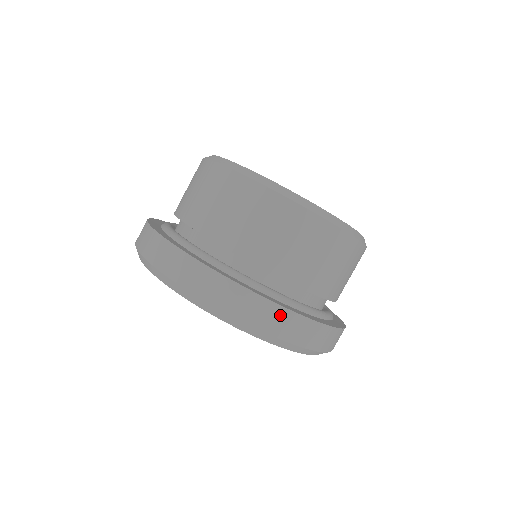
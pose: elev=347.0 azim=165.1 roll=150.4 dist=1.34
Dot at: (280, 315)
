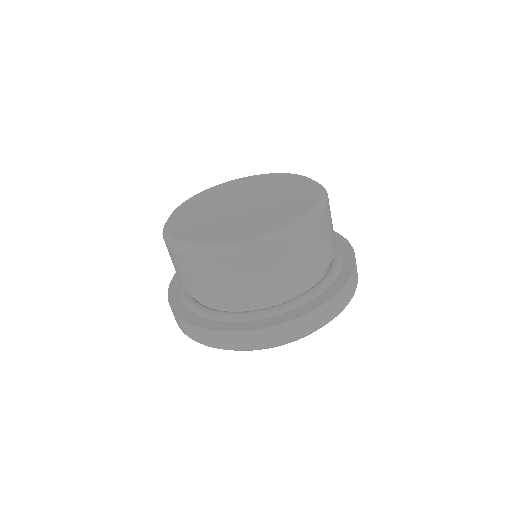
Dot at: (331, 305)
